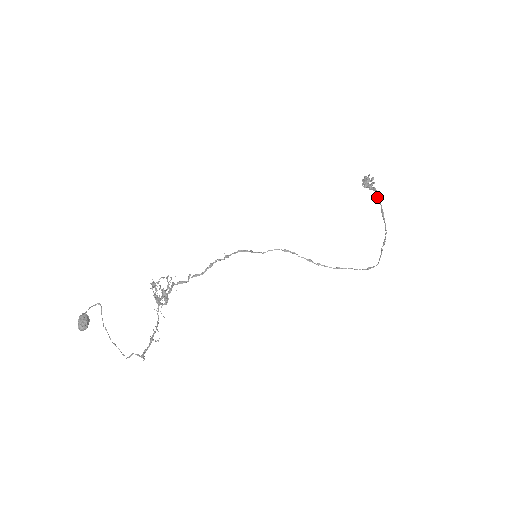
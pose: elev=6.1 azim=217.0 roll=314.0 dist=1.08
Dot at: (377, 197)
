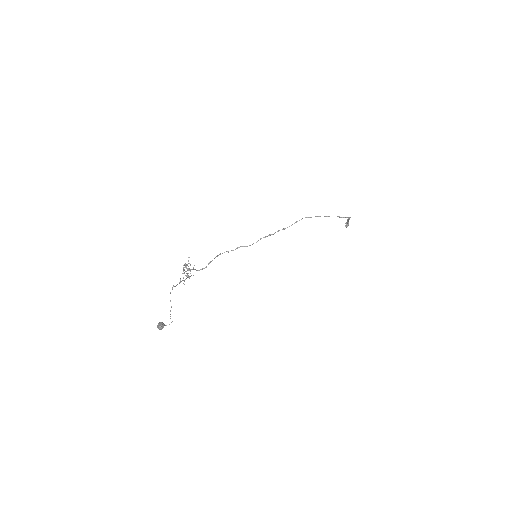
Dot at: occluded
